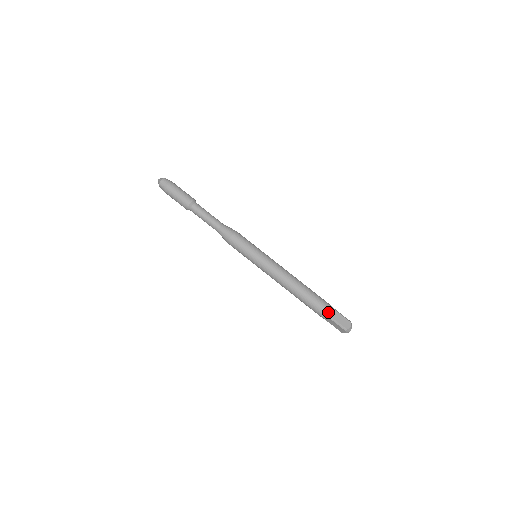
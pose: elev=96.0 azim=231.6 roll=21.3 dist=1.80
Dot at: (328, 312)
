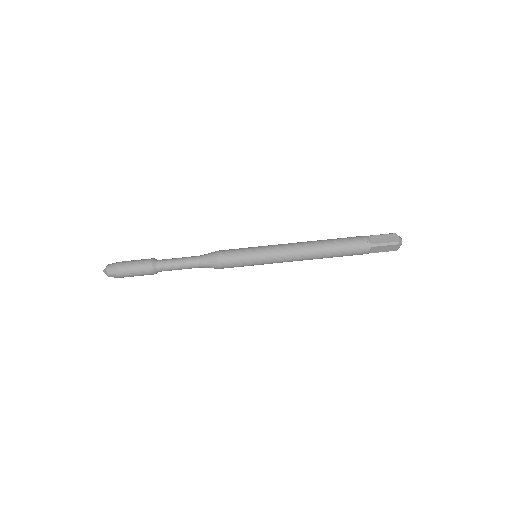
Dot at: occluded
